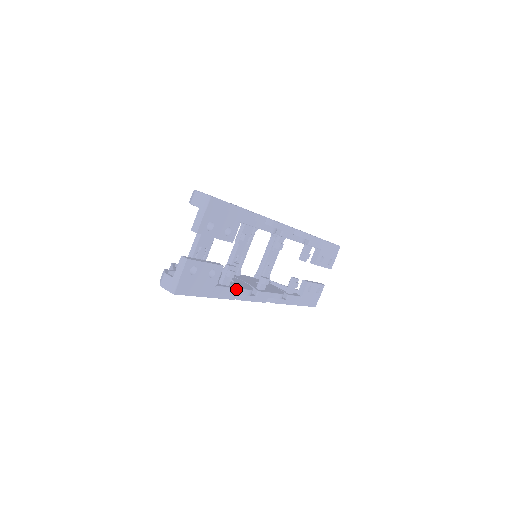
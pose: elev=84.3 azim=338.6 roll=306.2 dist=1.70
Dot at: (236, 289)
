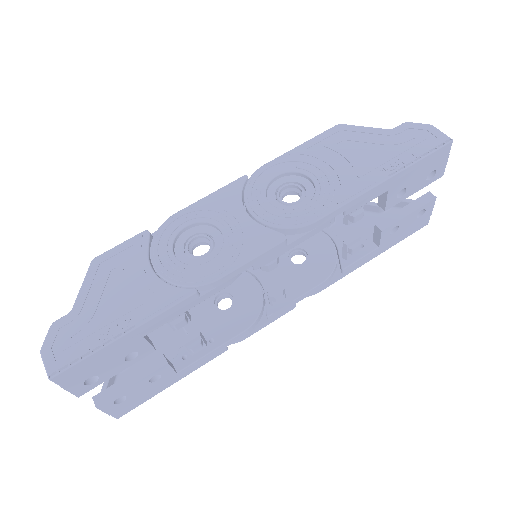
Dot at: (219, 347)
